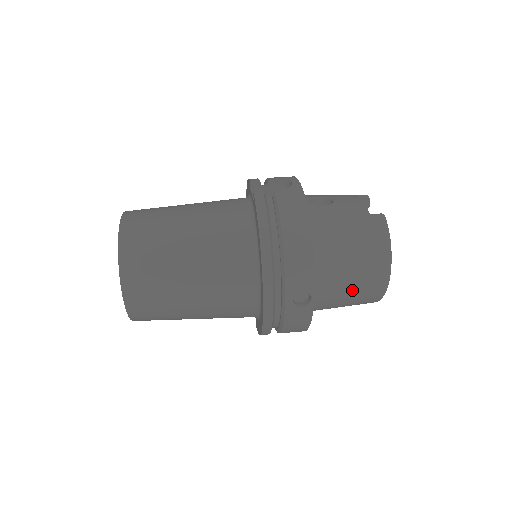
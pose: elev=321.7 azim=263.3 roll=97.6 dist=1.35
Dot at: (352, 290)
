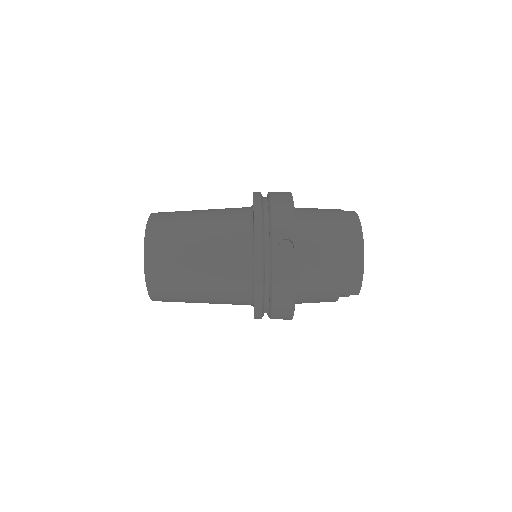
Dot at: (332, 258)
